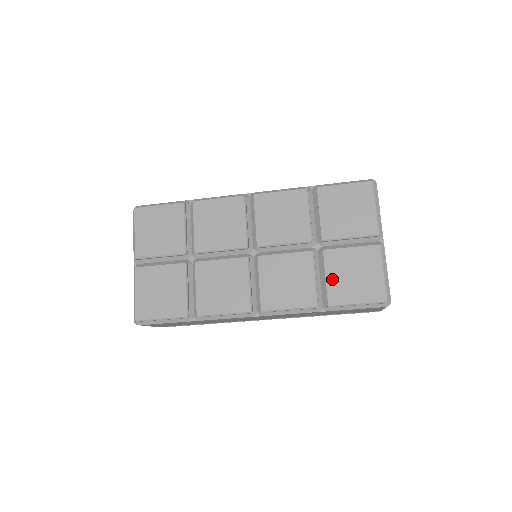
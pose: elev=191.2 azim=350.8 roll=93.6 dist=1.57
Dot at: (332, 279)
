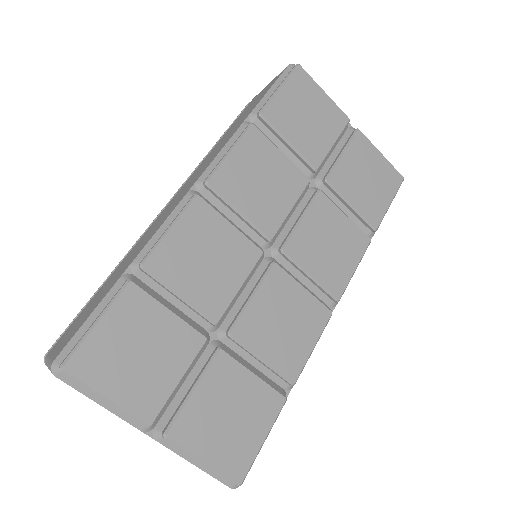
Dot at: (358, 201)
